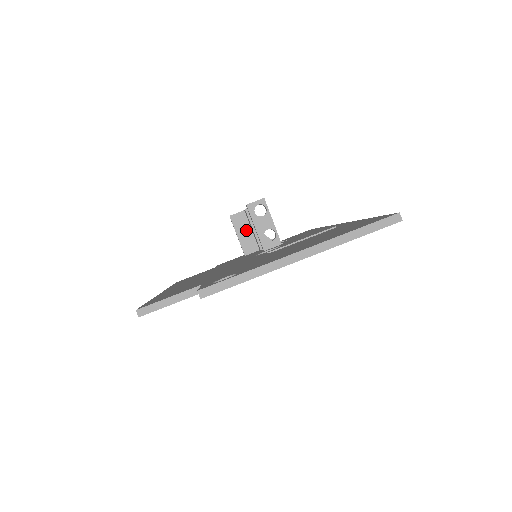
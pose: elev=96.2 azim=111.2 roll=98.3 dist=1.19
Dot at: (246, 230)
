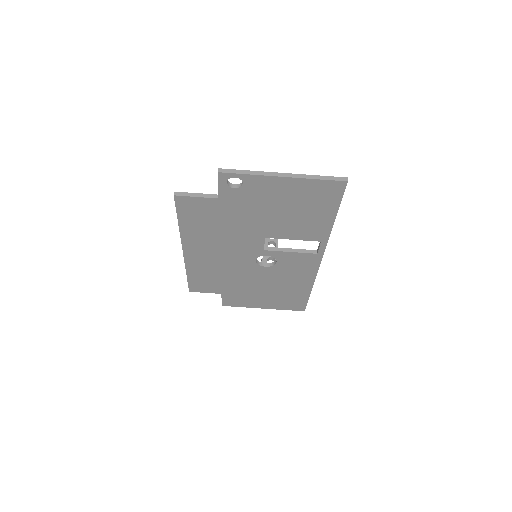
Dot at: occluded
